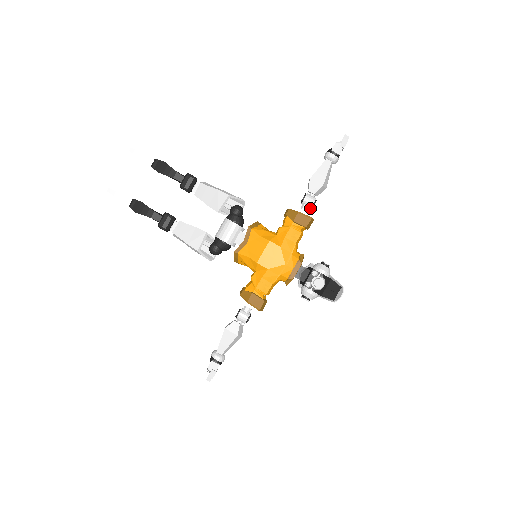
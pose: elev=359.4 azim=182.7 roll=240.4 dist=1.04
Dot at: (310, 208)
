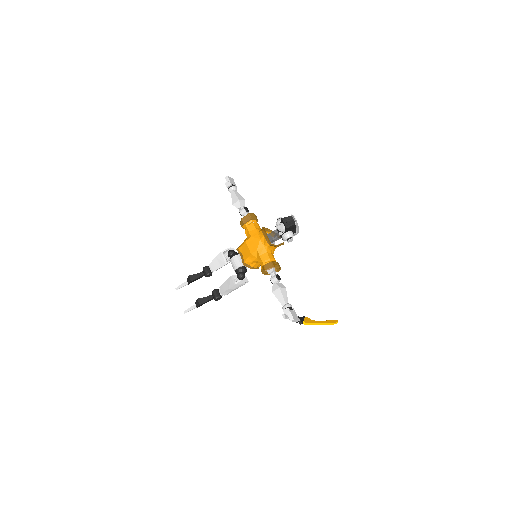
Dot at: (246, 212)
